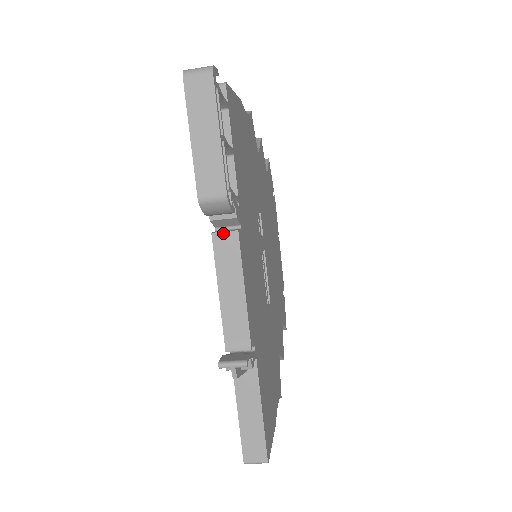
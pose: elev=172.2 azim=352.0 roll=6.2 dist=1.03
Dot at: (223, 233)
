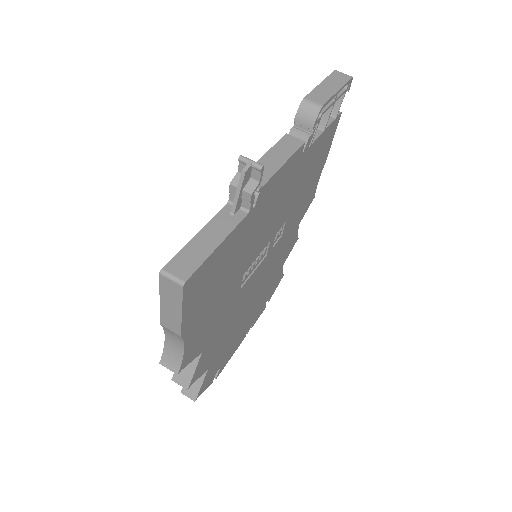
Dot at: (294, 137)
